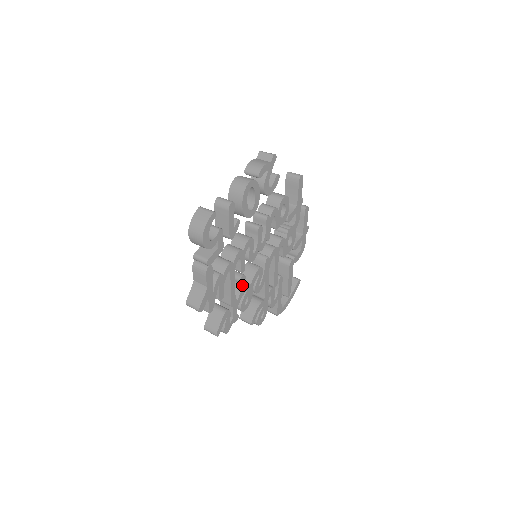
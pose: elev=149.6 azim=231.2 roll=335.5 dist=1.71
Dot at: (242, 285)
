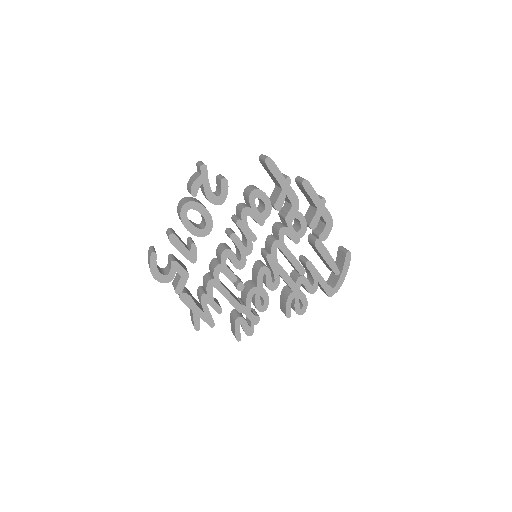
Dot at: (247, 290)
